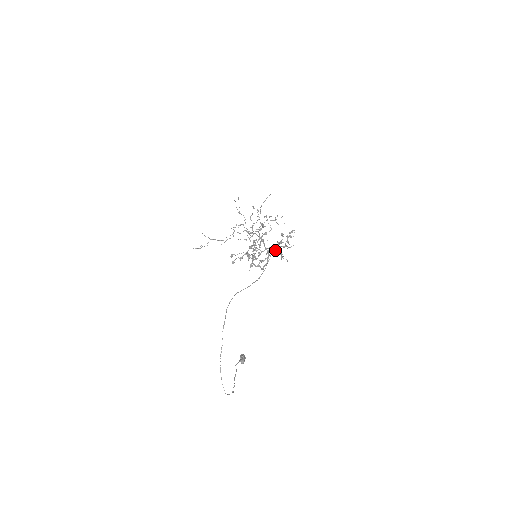
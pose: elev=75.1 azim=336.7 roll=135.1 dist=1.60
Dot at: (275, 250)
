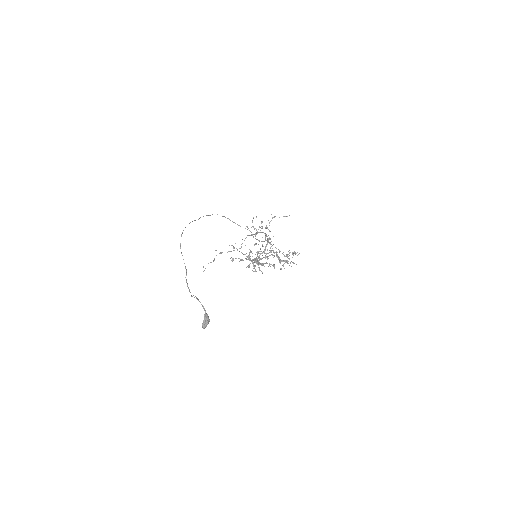
Dot at: occluded
